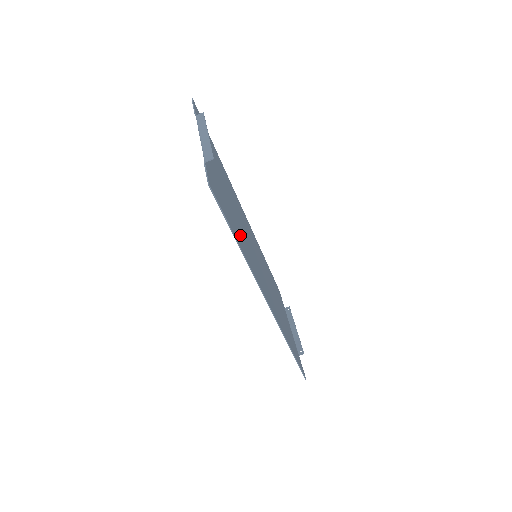
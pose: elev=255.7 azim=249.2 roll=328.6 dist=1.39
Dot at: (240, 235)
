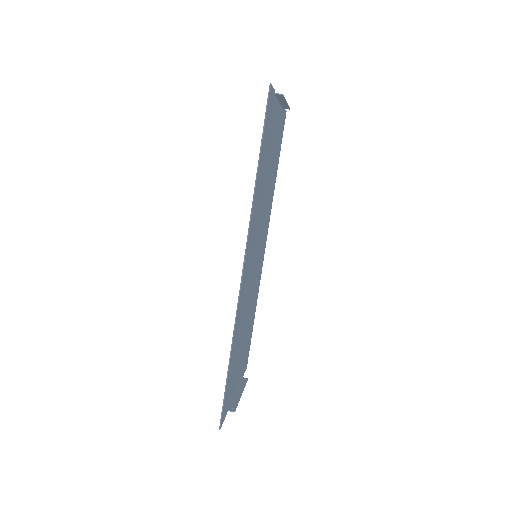
Dot at: (261, 185)
